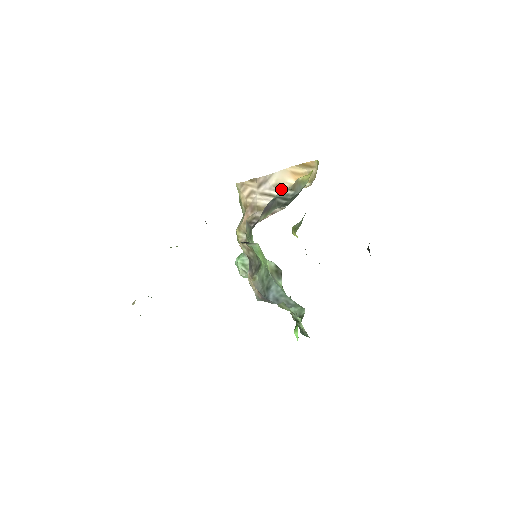
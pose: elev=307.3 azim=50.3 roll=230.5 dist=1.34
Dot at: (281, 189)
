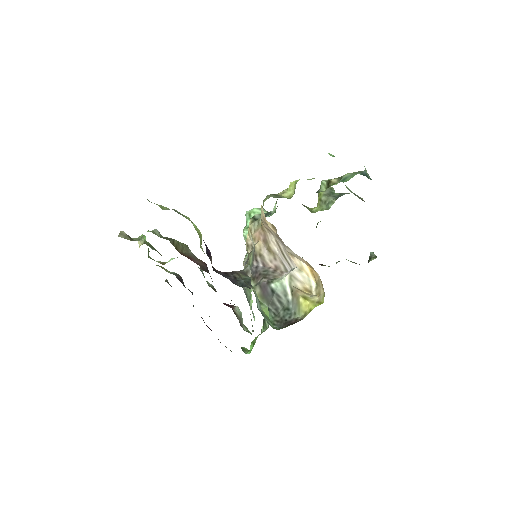
Dot at: (292, 261)
